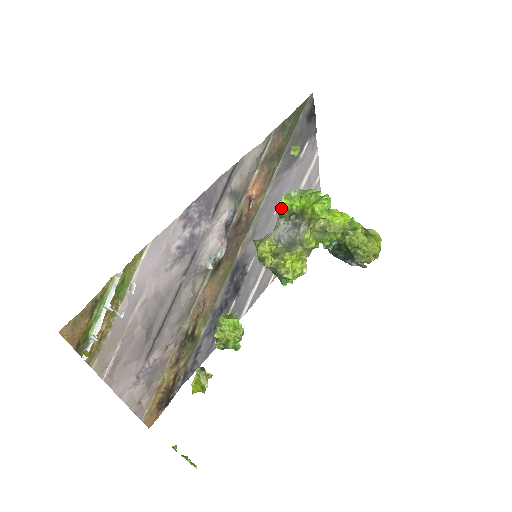
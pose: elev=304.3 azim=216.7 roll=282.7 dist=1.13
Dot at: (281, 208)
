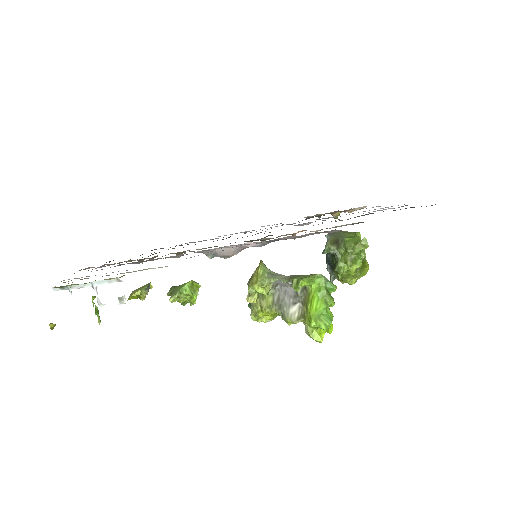
Dot at: (297, 286)
